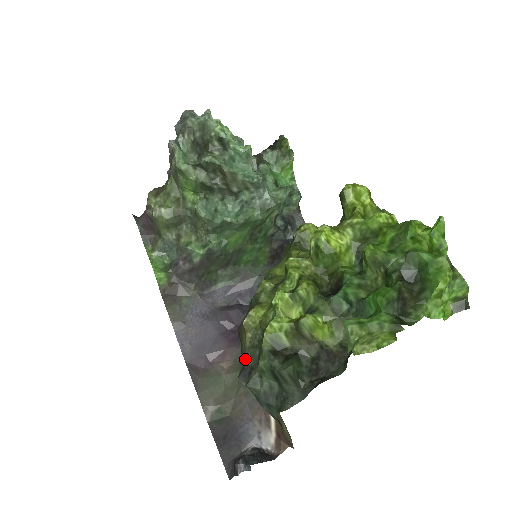
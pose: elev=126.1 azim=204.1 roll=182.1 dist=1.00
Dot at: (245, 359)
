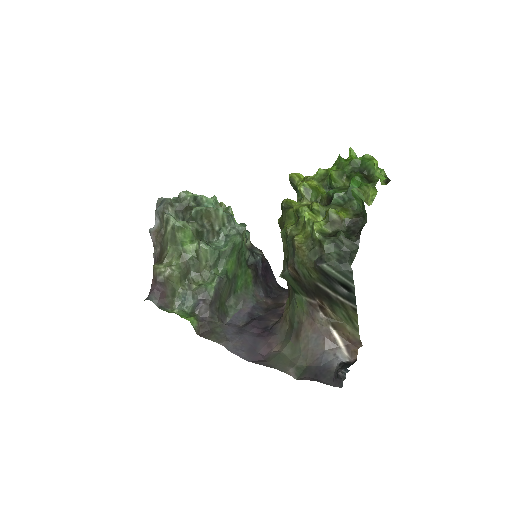
Dot at: (311, 260)
